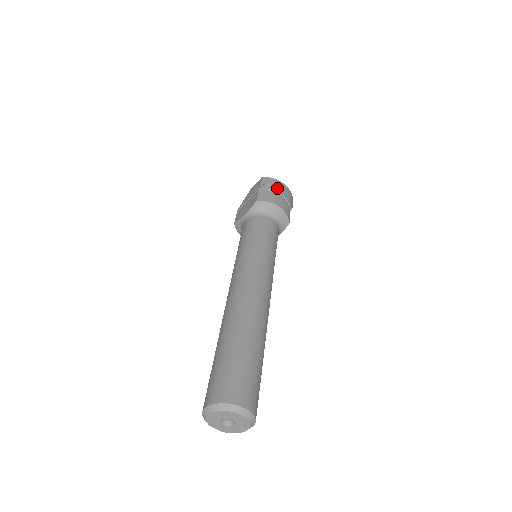
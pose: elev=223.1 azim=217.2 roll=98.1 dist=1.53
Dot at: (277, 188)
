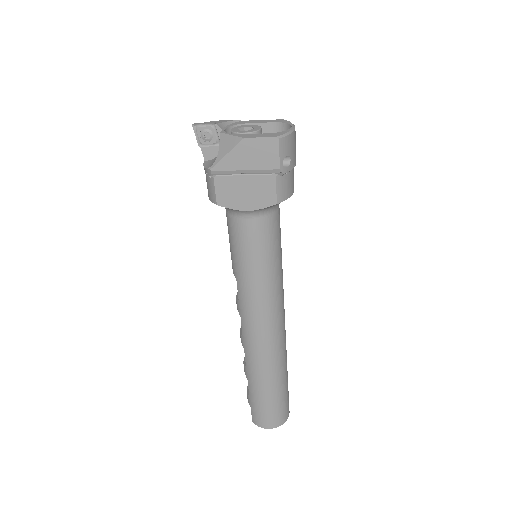
Dot at: (295, 156)
